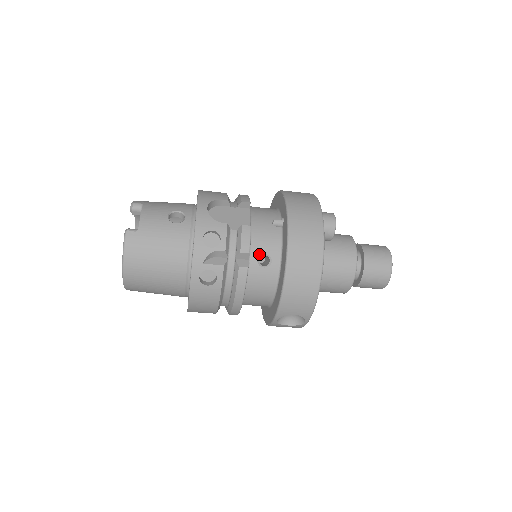
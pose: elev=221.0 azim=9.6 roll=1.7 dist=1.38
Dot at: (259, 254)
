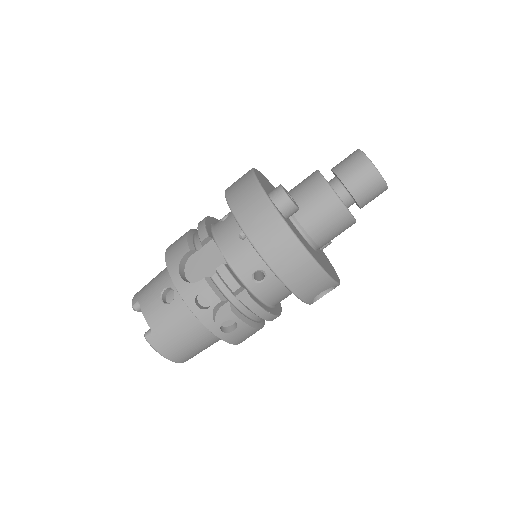
Dot at: (250, 276)
